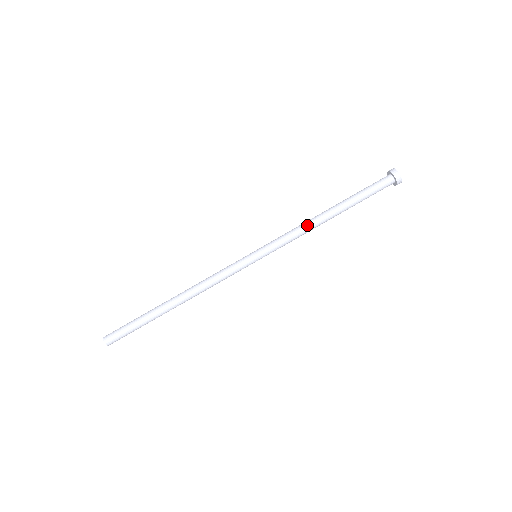
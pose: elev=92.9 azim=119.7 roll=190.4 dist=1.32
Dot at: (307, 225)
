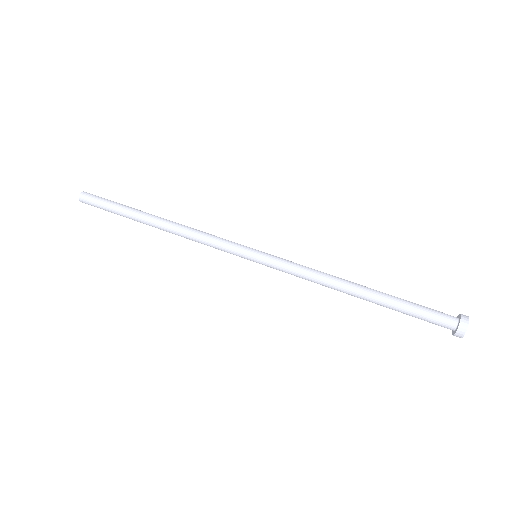
Dot at: (328, 274)
